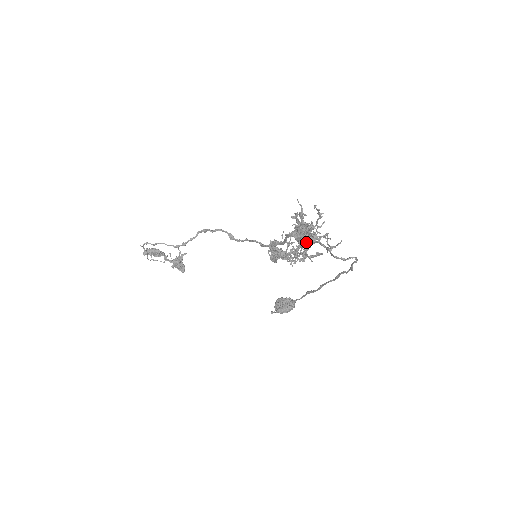
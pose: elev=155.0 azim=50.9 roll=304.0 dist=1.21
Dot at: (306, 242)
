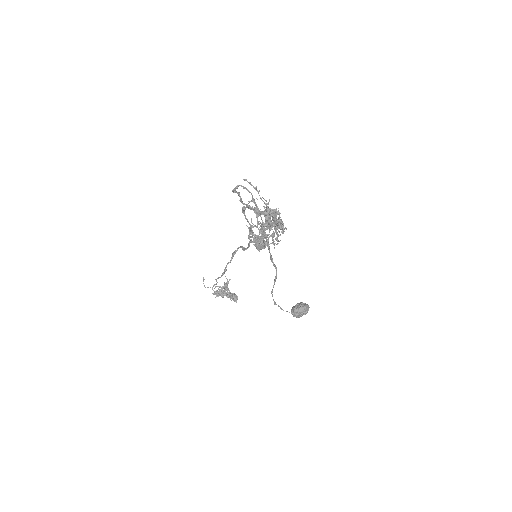
Dot at: (265, 221)
